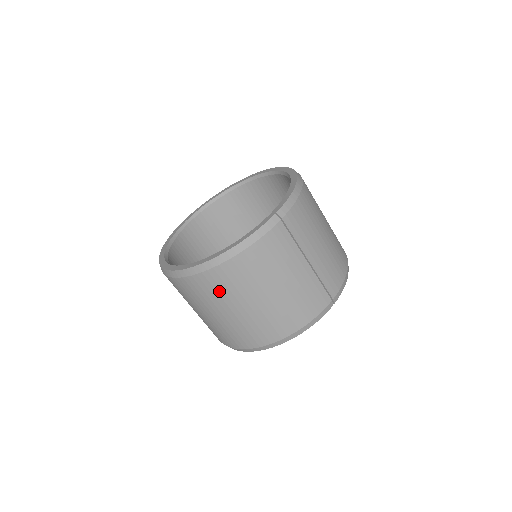
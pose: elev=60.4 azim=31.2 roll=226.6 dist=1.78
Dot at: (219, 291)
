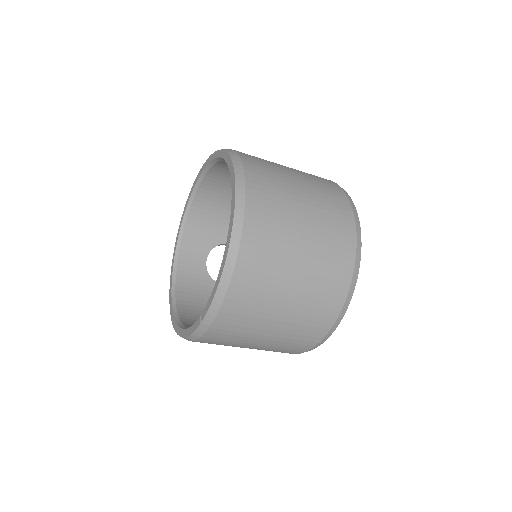
Dot at: occluded
